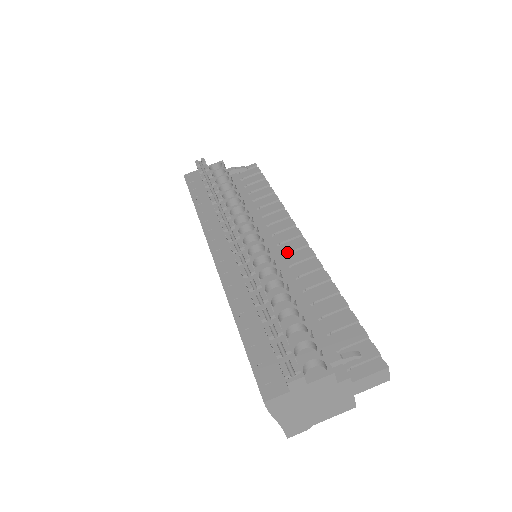
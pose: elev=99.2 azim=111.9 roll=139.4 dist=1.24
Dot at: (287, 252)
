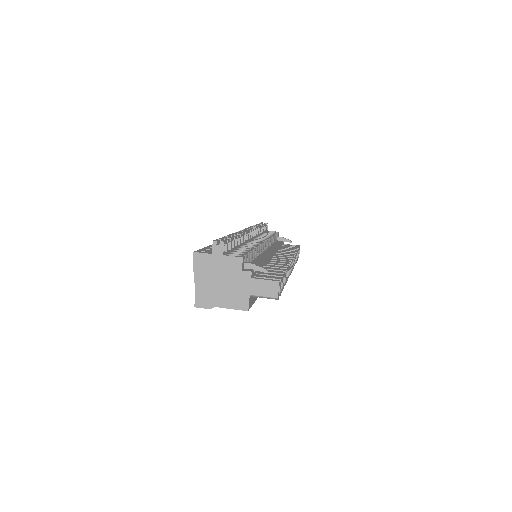
Dot at: (275, 258)
